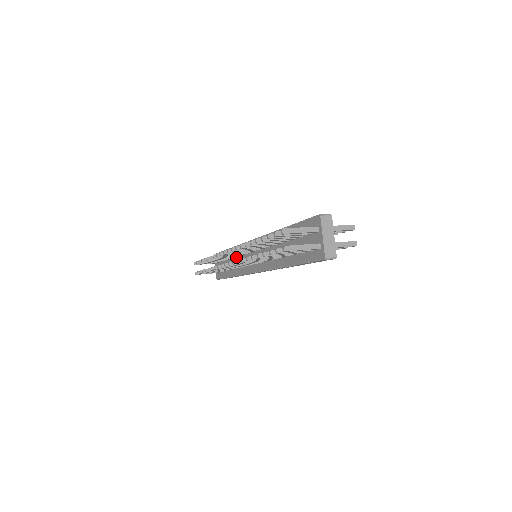
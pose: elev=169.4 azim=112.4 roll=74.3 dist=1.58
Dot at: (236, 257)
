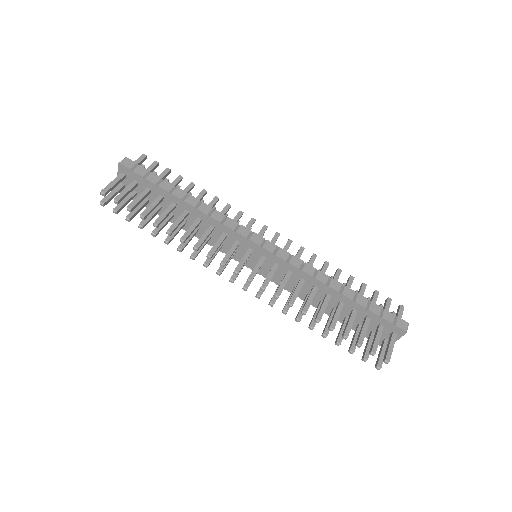
Dot at: (203, 224)
